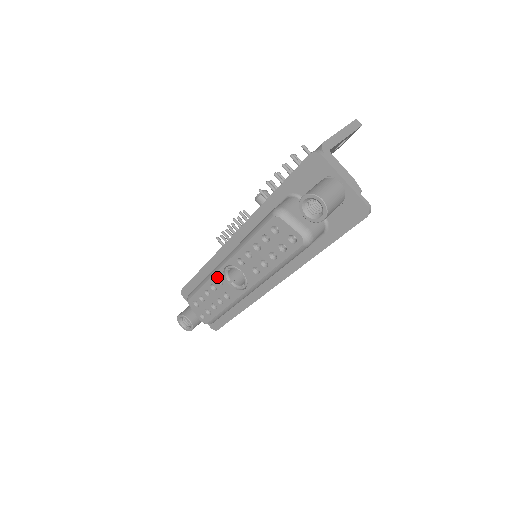
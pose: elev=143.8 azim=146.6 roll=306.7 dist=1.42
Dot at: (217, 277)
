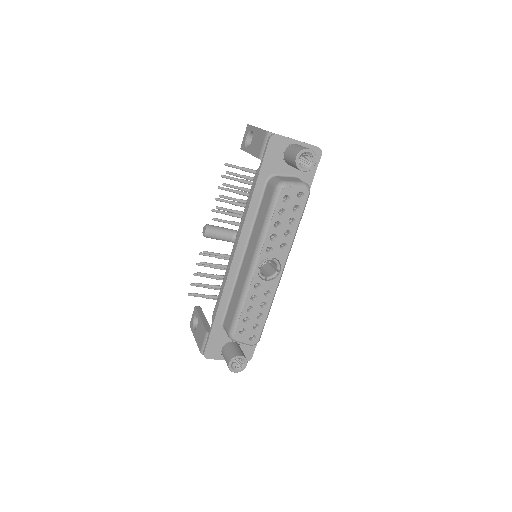
Dot at: (254, 284)
